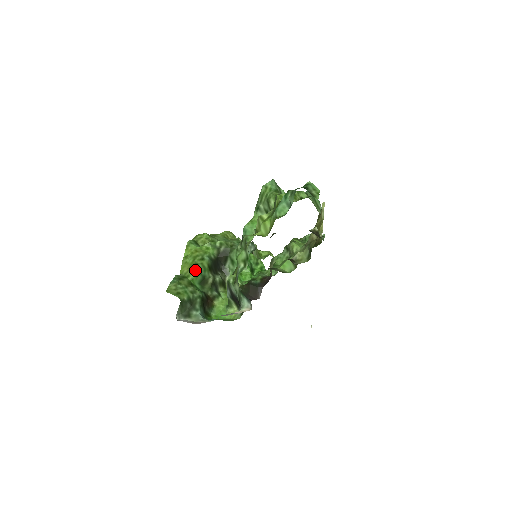
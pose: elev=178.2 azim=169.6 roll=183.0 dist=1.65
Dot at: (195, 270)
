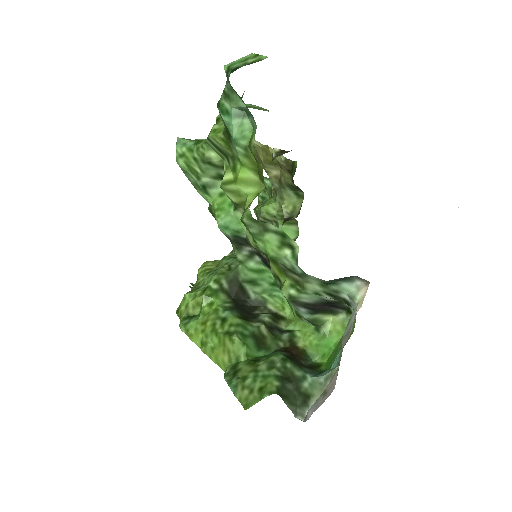
Dot at: (236, 341)
